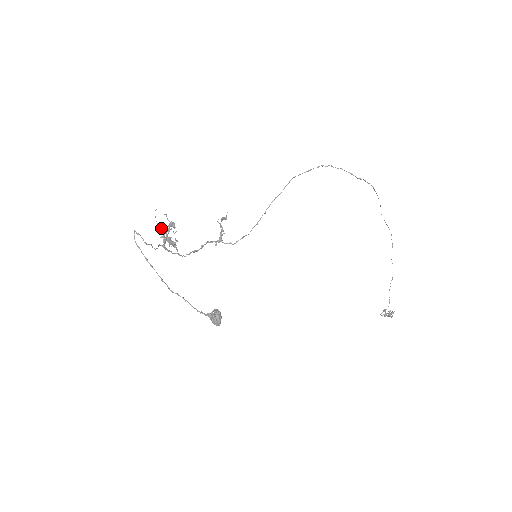
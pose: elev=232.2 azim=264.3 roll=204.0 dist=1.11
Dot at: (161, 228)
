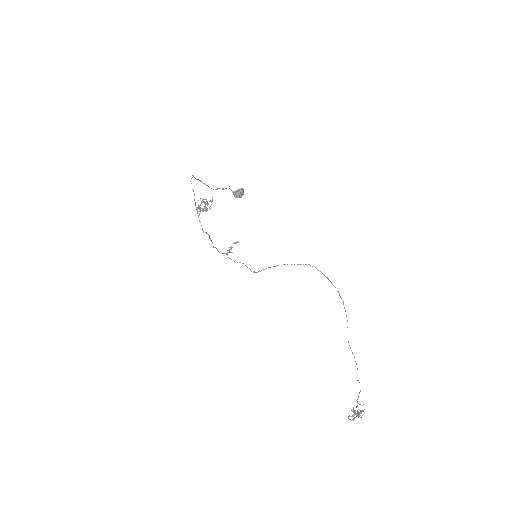
Dot at: (199, 207)
